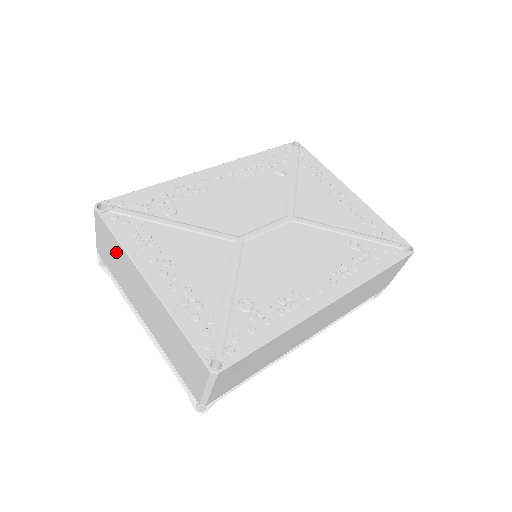
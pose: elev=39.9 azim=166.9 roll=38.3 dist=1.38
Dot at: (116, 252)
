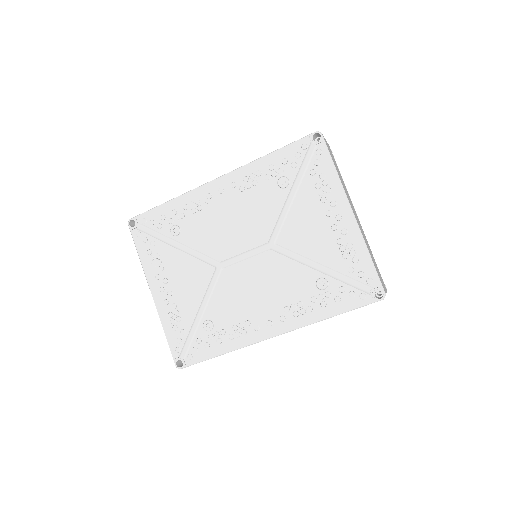
Dot at: occluded
